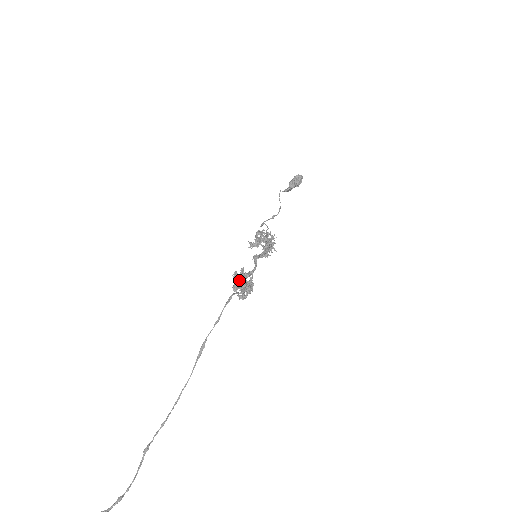
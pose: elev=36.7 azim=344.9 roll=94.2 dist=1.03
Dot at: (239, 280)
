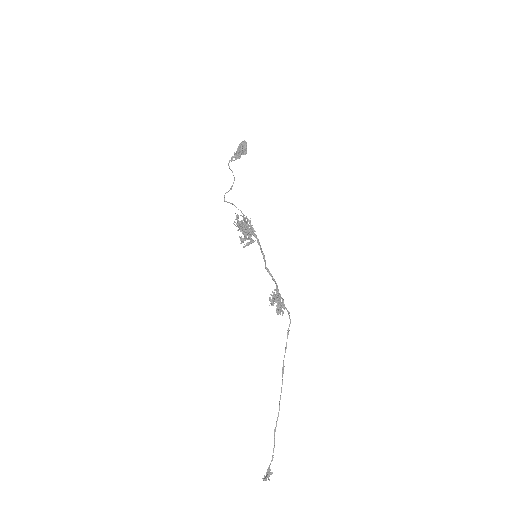
Dot at: (273, 301)
